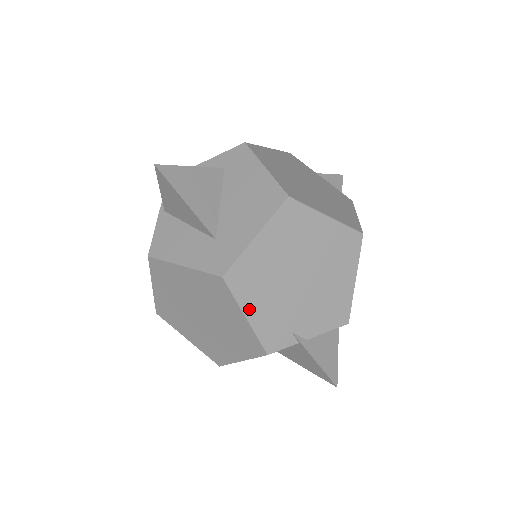
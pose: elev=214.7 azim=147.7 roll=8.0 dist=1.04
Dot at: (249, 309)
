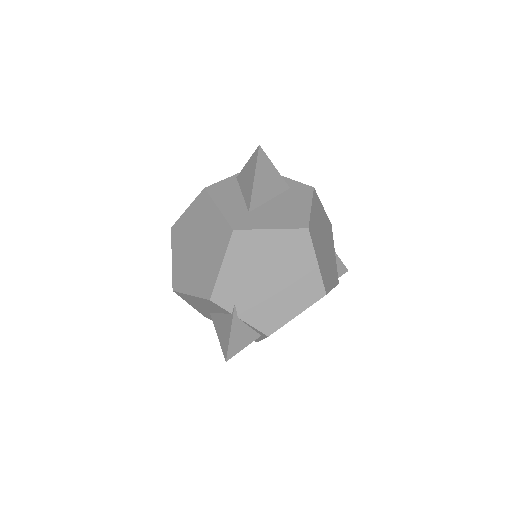
Dot at: (228, 263)
